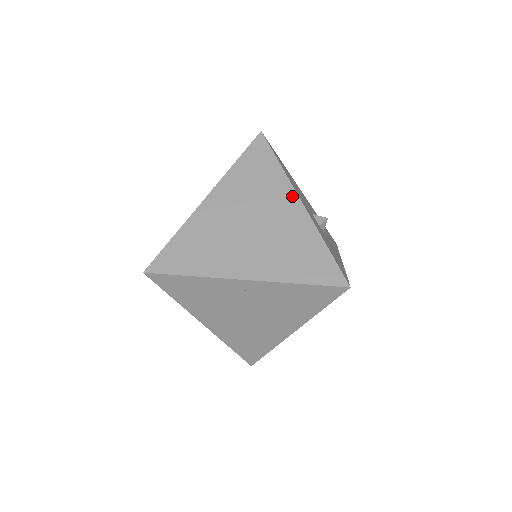
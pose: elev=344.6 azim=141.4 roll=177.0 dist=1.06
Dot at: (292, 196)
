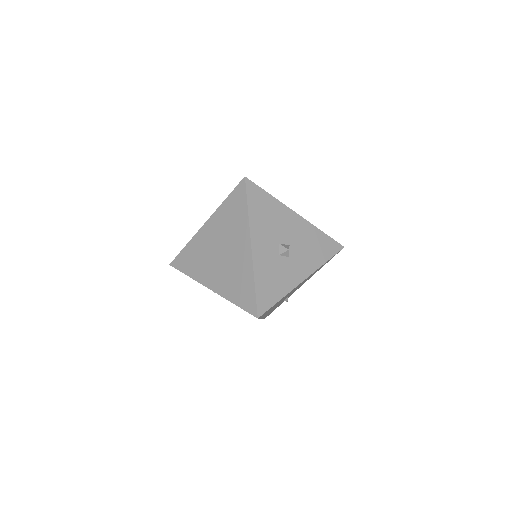
Dot at: (247, 238)
